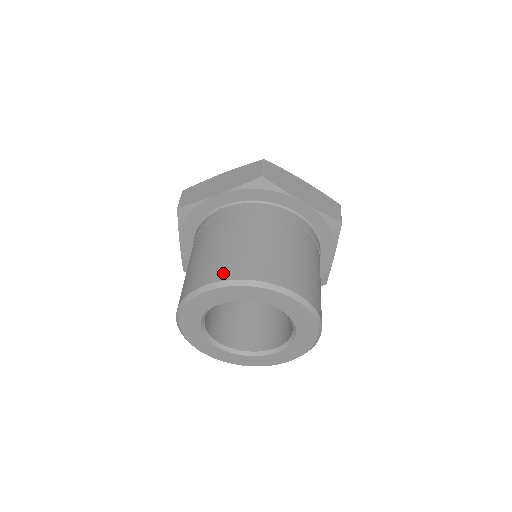
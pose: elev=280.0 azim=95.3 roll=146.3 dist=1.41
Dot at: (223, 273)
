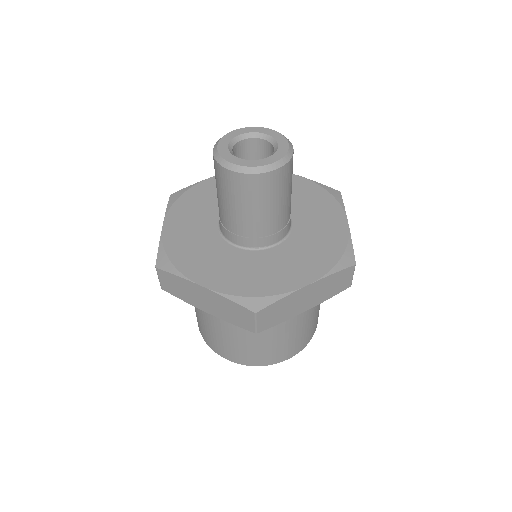
Dot at: (233, 359)
